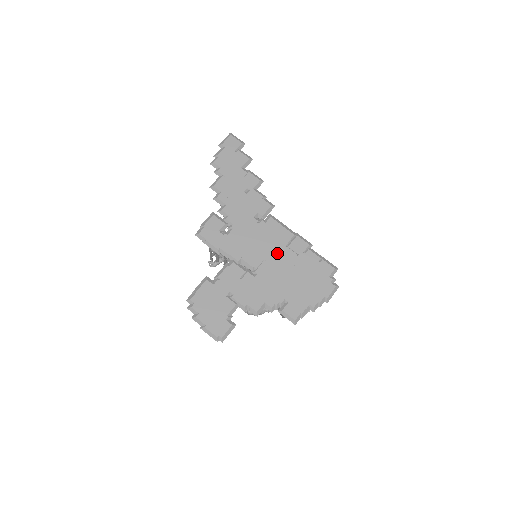
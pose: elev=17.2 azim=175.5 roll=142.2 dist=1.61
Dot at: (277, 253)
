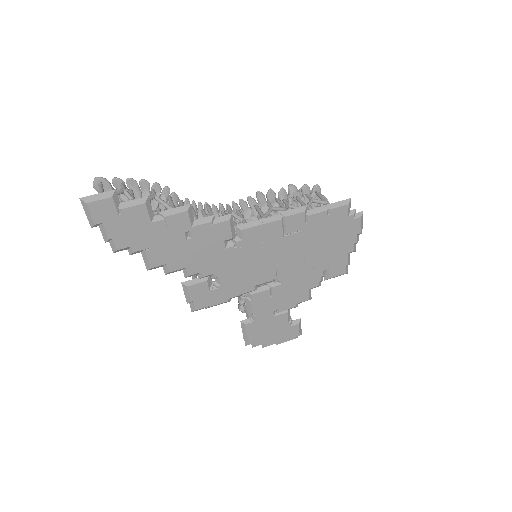
Dot at: (282, 250)
